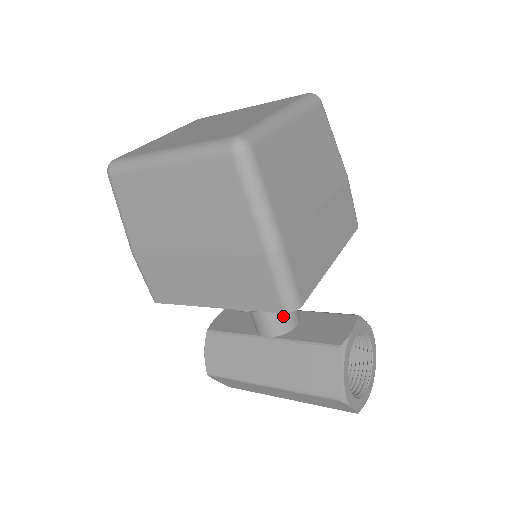
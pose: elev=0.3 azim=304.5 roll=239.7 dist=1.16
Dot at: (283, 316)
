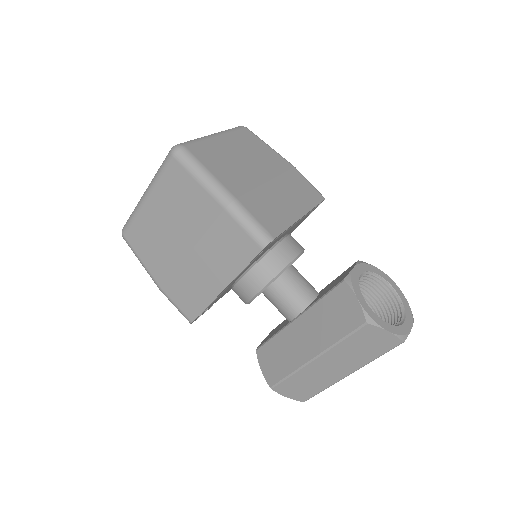
Dot at: (298, 291)
